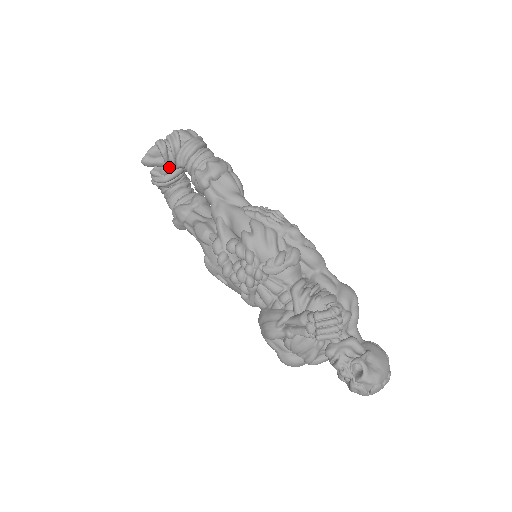
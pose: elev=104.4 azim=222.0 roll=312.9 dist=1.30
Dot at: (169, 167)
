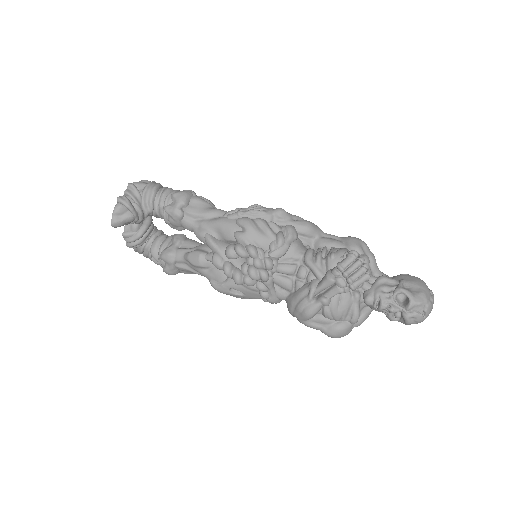
Dot at: (138, 219)
